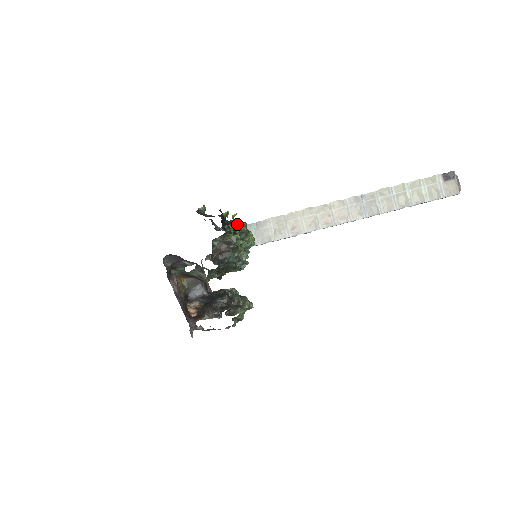
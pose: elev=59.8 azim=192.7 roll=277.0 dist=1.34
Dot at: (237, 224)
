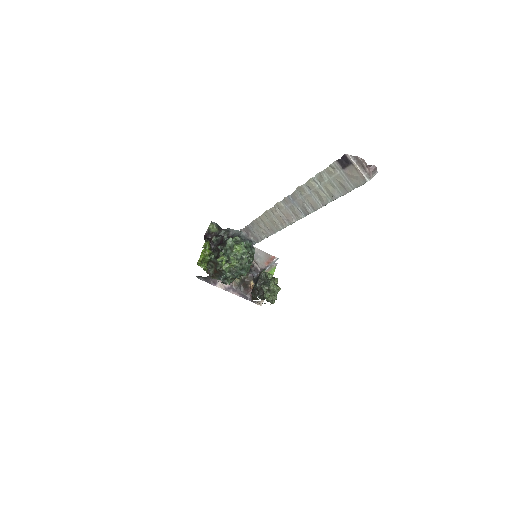
Dot at: (224, 242)
